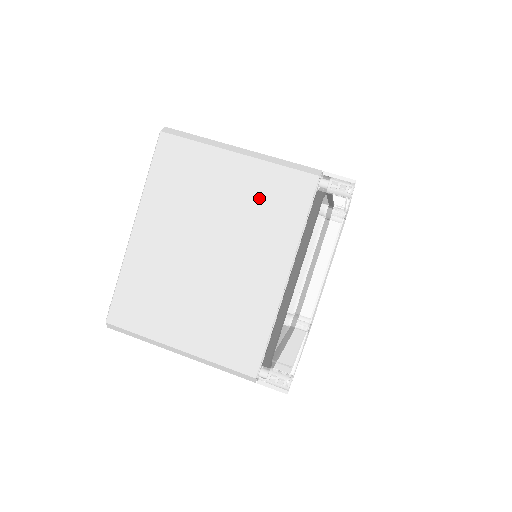
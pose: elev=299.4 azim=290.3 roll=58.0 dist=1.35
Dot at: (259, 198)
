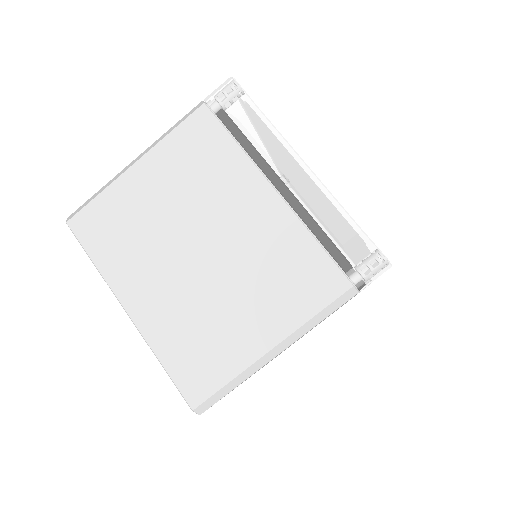
Dot at: (184, 169)
